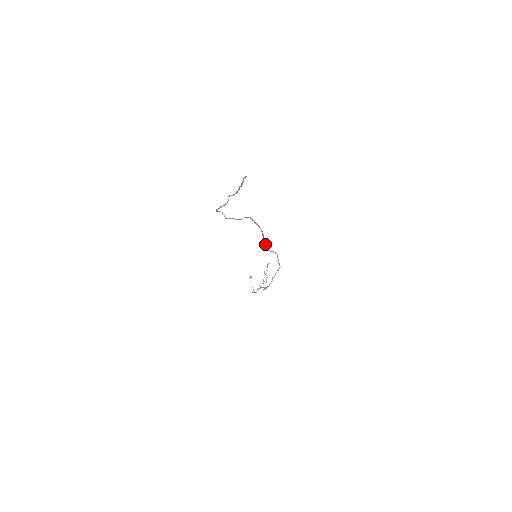
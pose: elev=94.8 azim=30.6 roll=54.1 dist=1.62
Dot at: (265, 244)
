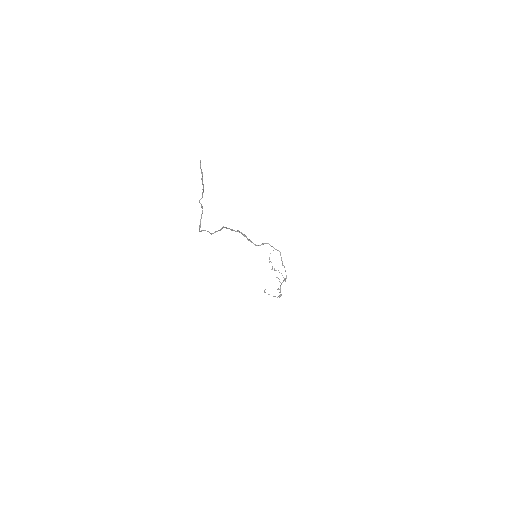
Dot at: (253, 243)
